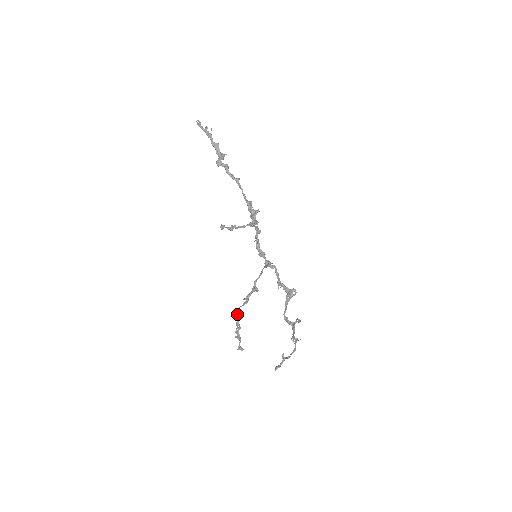
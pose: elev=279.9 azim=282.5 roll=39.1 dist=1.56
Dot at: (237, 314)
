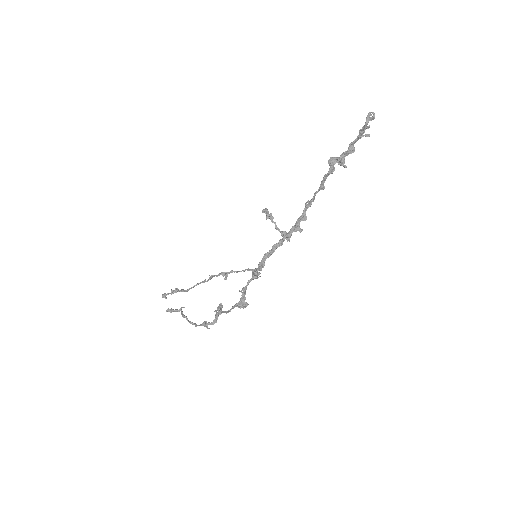
Dot at: occluded
